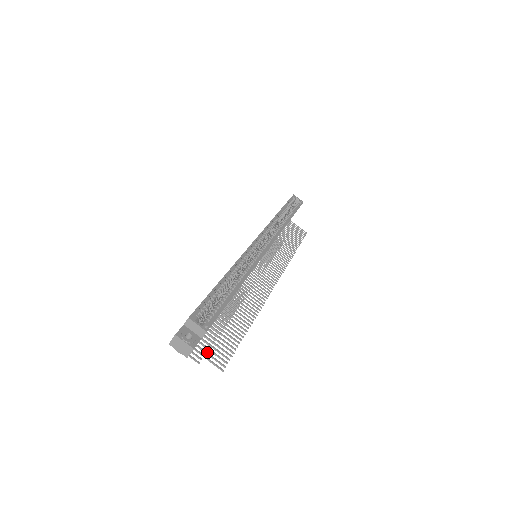
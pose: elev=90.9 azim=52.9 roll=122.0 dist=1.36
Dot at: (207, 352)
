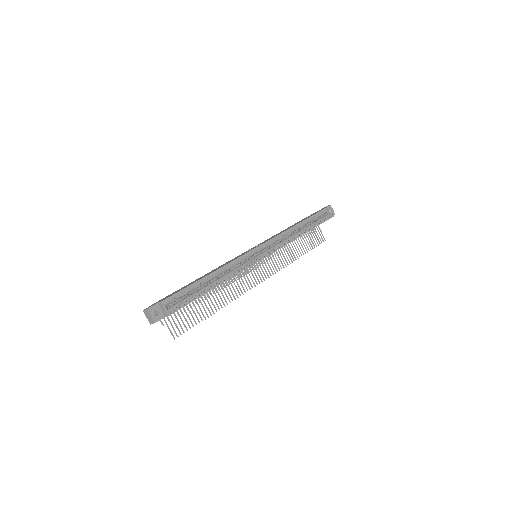
Dot at: occluded
